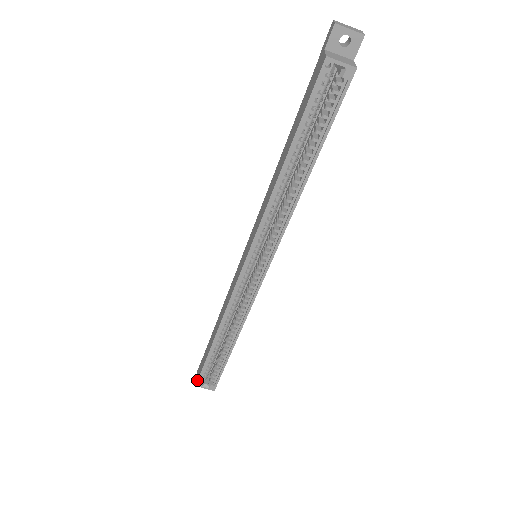
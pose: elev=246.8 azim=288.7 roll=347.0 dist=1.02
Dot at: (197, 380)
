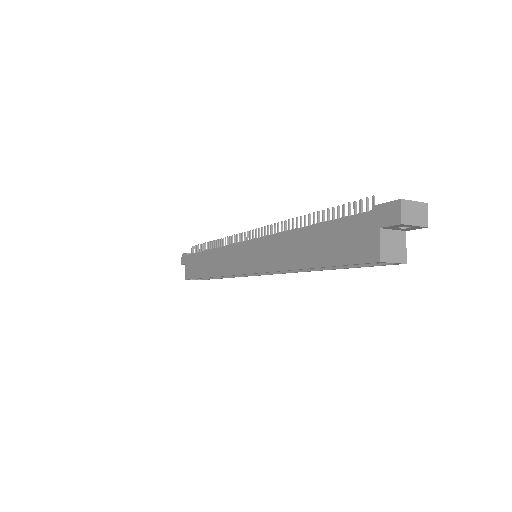
Dot at: (187, 278)
